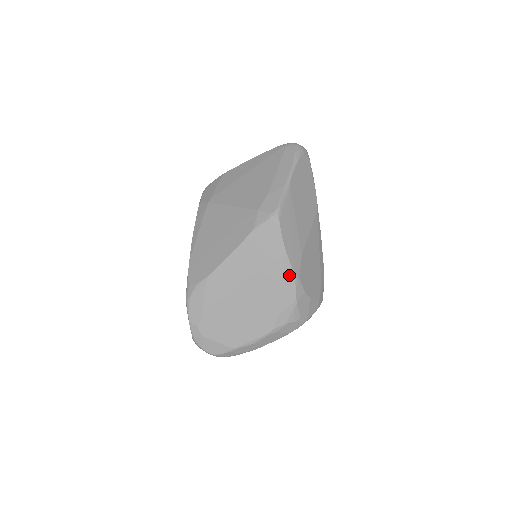
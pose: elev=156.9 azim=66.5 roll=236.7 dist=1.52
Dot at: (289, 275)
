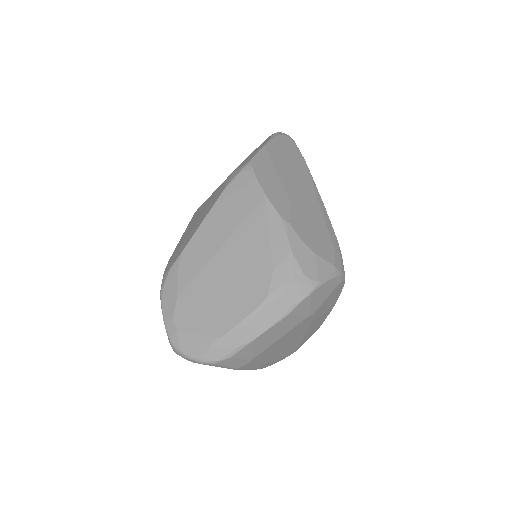
Dot at: (275, 220)
